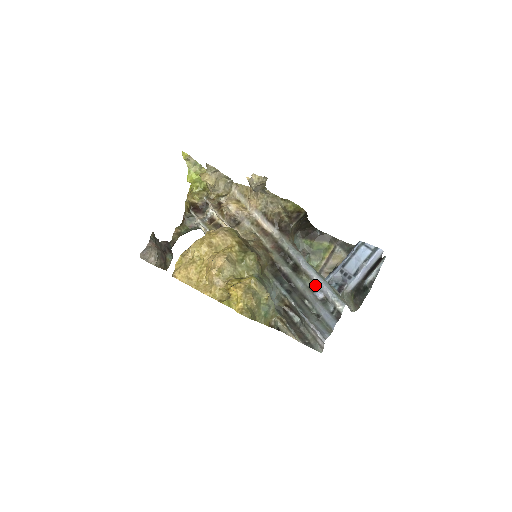
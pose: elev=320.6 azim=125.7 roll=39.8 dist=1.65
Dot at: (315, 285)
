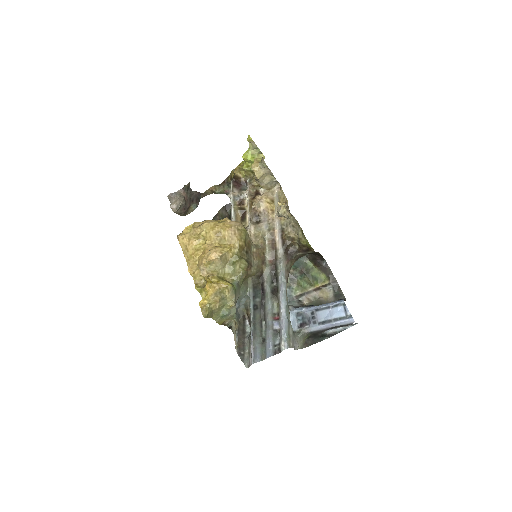
Dot at: (279, 315)
